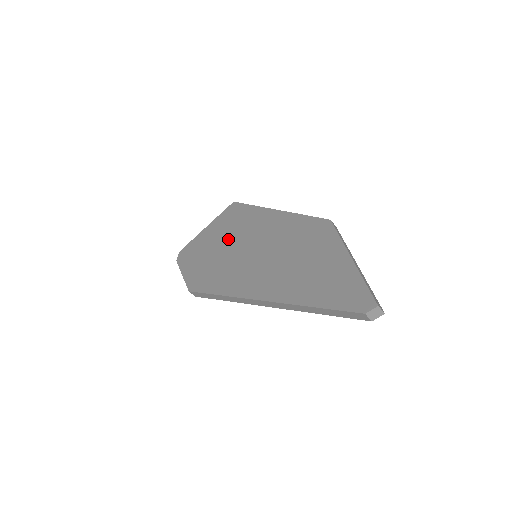
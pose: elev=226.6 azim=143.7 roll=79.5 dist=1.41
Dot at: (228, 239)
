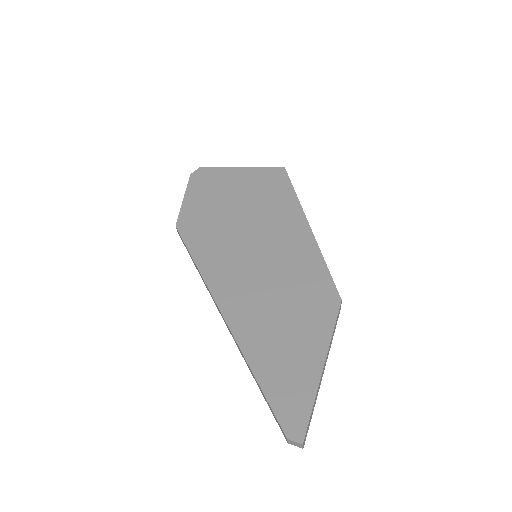
Dot at: (248, 208)
